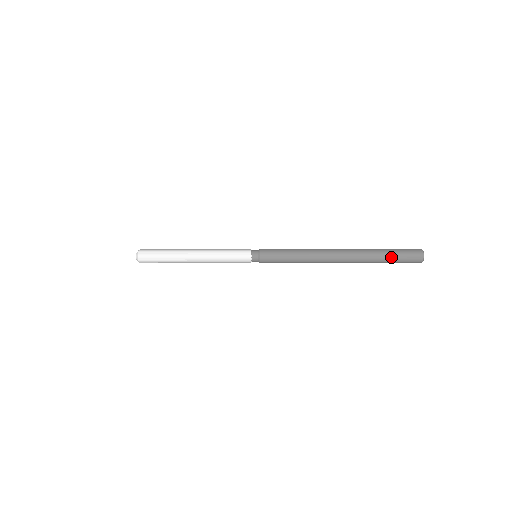
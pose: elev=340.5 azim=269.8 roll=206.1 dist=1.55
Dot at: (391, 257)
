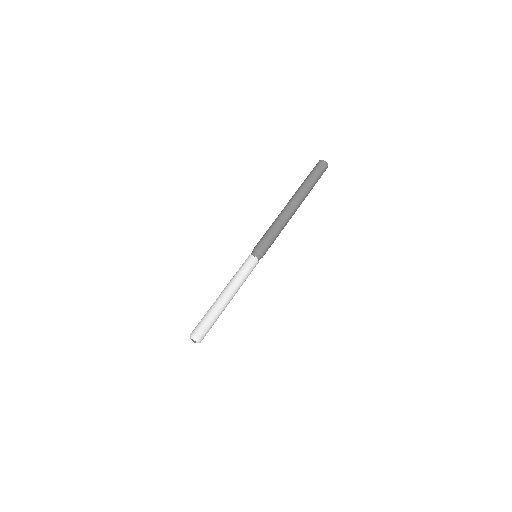
Dot at: occluded
